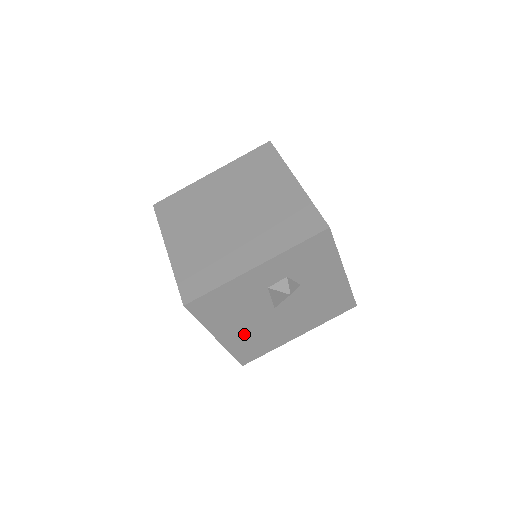
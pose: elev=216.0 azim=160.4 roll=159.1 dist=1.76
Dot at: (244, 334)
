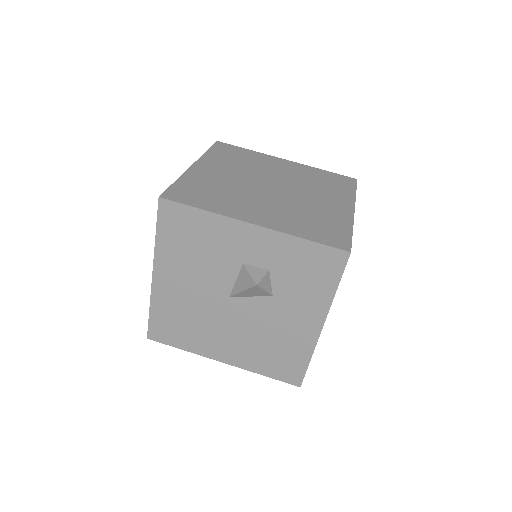
Dot at: (179, 298)
